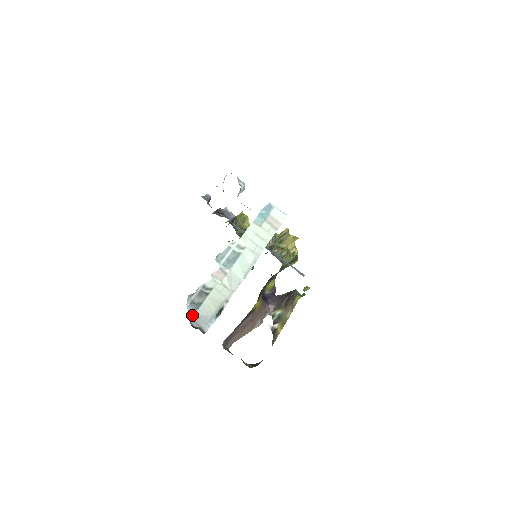
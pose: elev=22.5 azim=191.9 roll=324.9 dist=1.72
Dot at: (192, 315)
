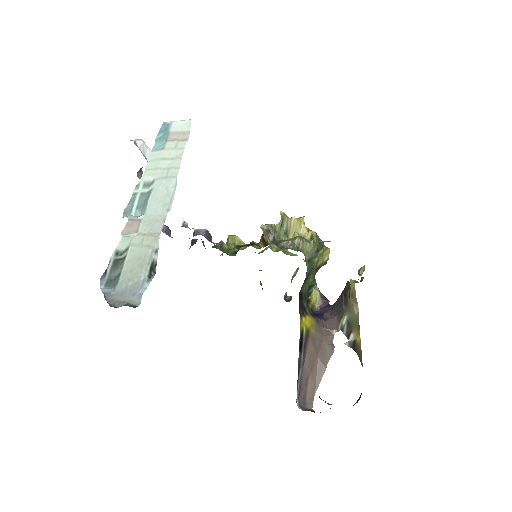
Dot at: (111, 295)
